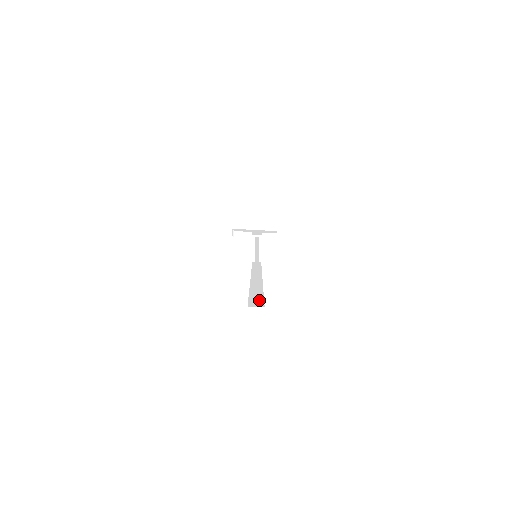
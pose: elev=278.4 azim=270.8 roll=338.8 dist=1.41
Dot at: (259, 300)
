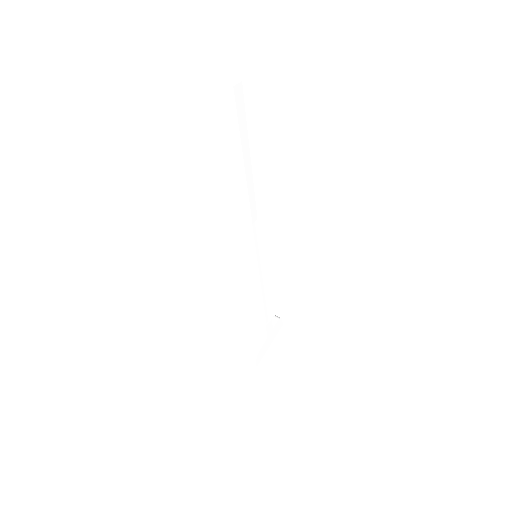
Dot at: occluded
